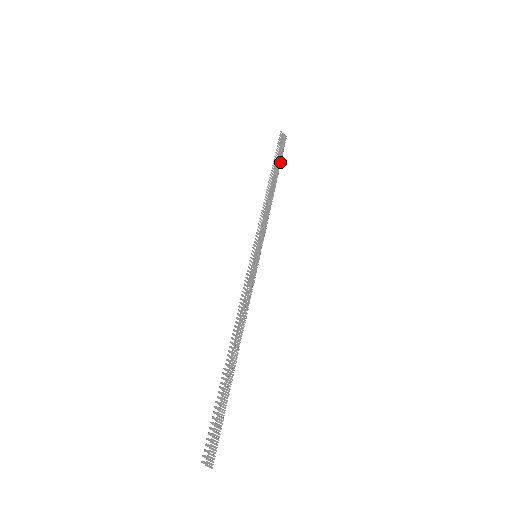
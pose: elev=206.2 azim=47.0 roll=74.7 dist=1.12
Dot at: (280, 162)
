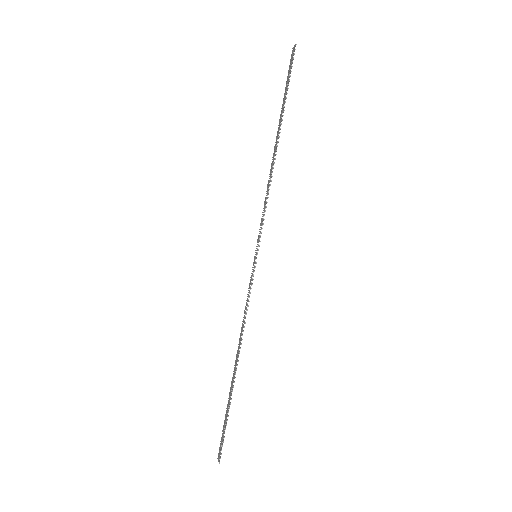
Dot at: (284, 101)
